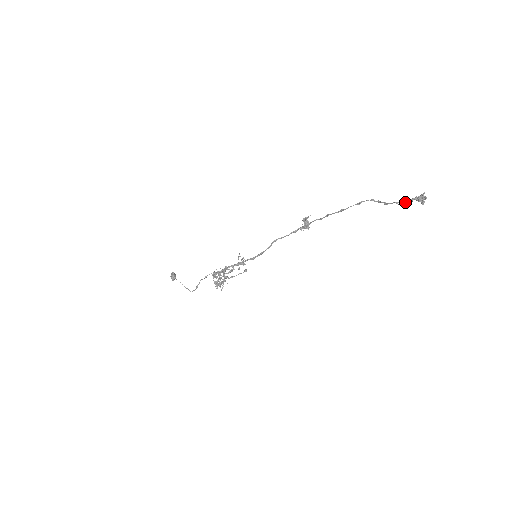
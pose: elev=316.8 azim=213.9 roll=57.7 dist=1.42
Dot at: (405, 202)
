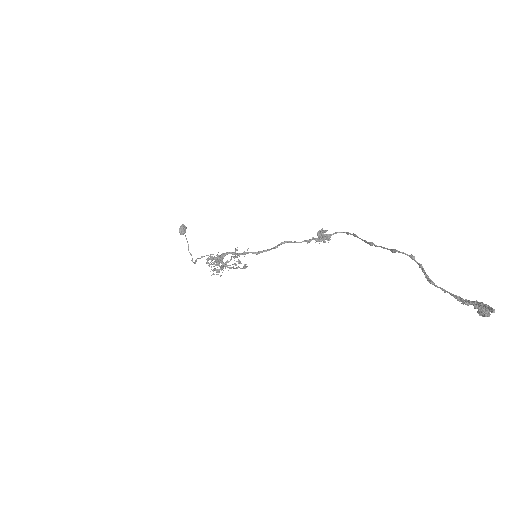
Dot at: (456, 298)
